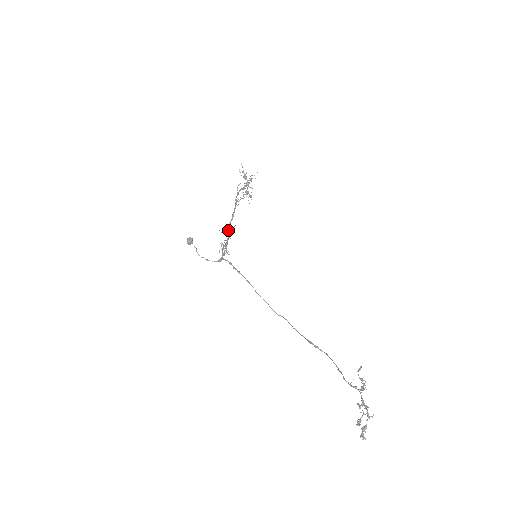
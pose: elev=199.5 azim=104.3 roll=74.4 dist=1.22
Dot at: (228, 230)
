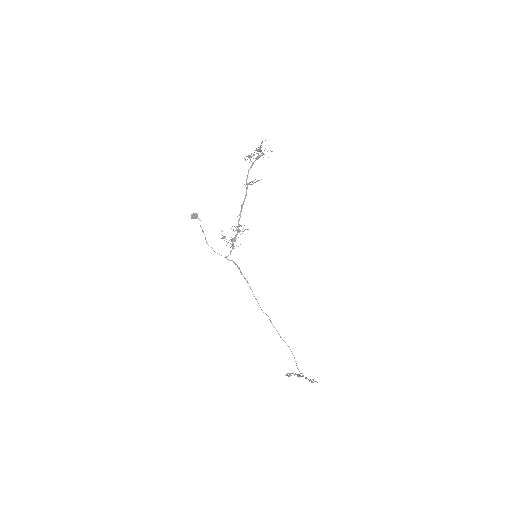
Dot at: (240, 230)
